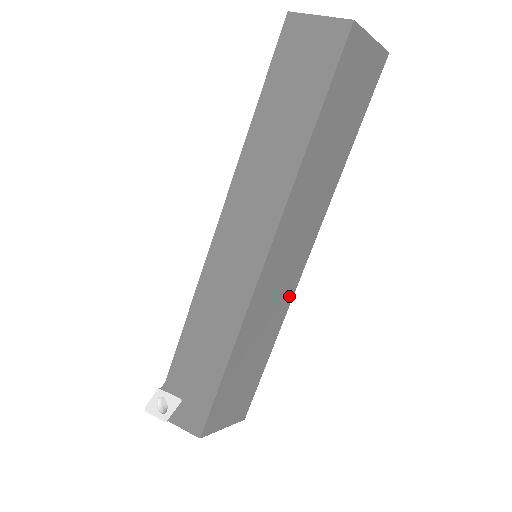
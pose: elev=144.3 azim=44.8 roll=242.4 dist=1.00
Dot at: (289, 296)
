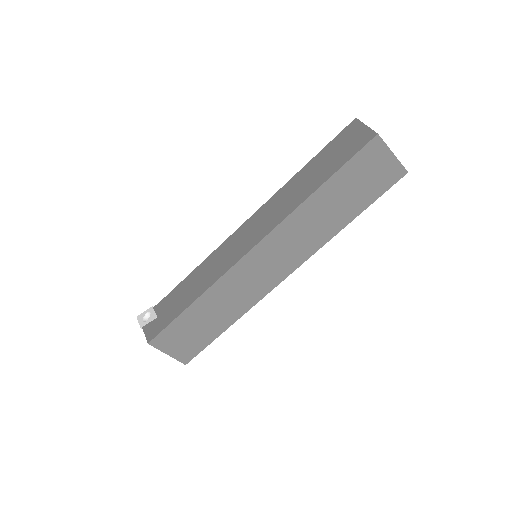
Dot at: (260, 295)
